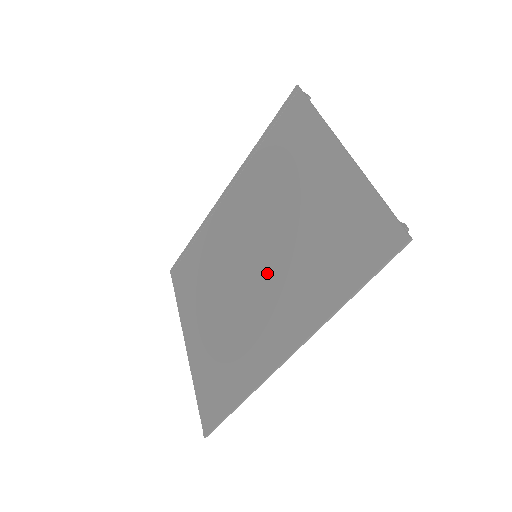
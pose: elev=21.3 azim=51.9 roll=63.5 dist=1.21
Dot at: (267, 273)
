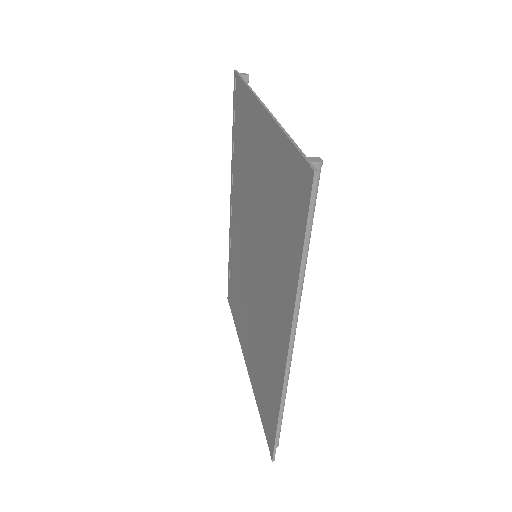
Dot at: (261, 270)
